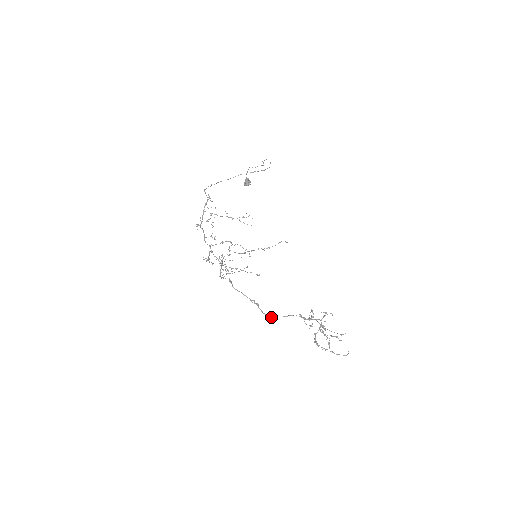
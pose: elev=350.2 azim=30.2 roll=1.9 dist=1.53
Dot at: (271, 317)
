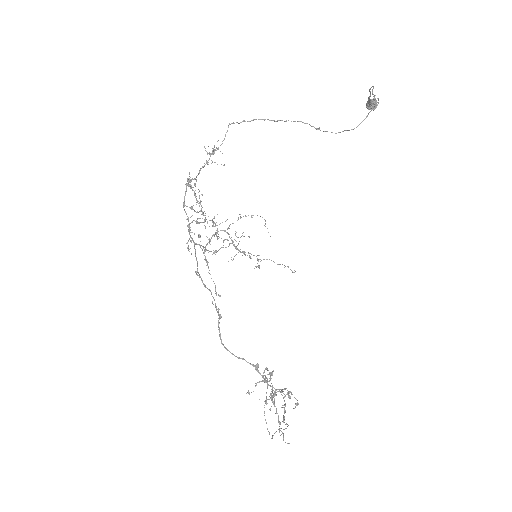
Dot at: (222, 343)
